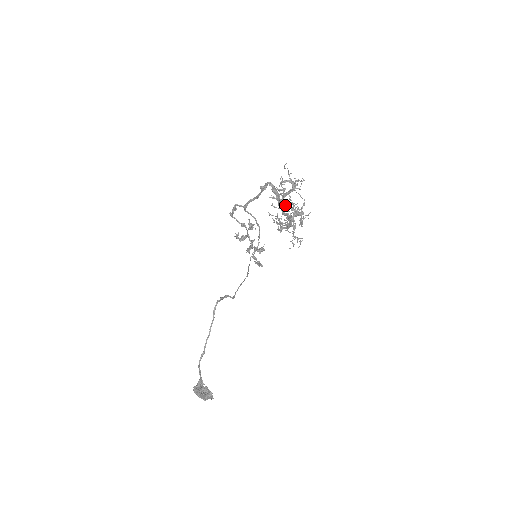
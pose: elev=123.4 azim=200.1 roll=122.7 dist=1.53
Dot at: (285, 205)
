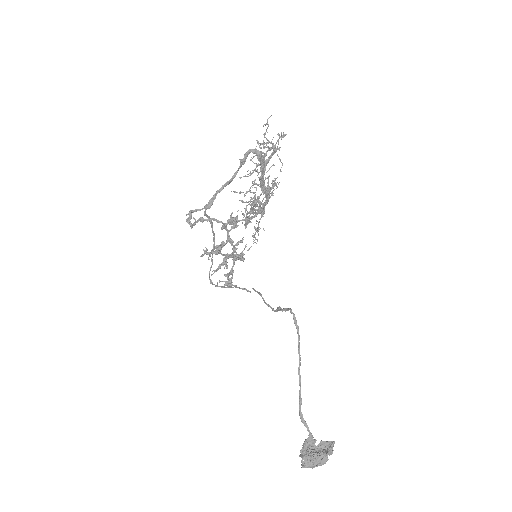
Dot at: (255, 183)
